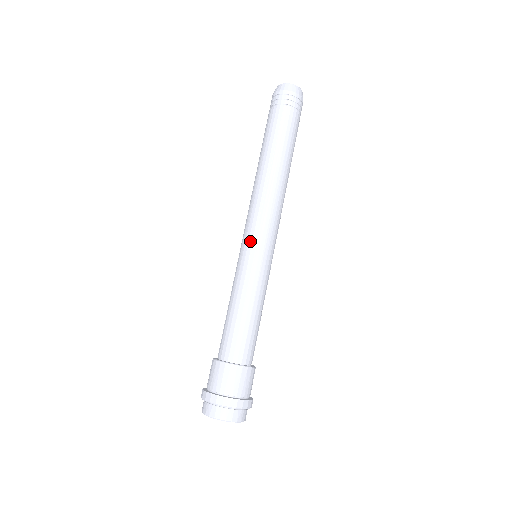
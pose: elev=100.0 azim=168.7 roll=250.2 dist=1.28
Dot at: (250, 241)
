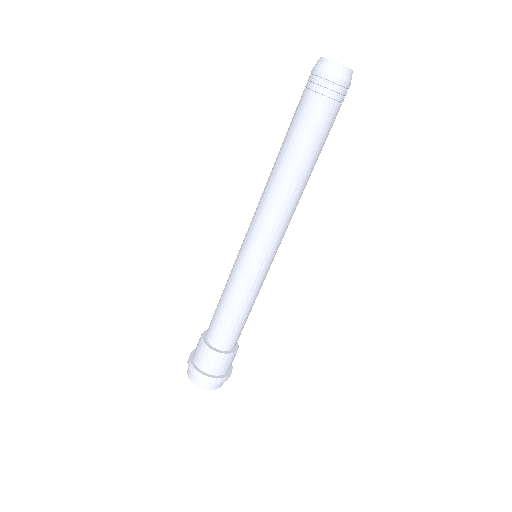
Dot at: (258, 253)
